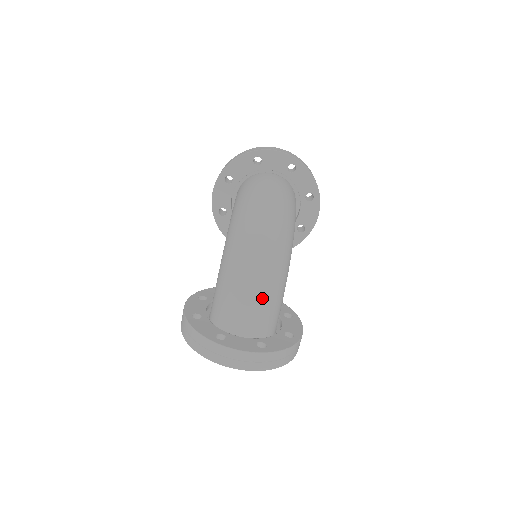
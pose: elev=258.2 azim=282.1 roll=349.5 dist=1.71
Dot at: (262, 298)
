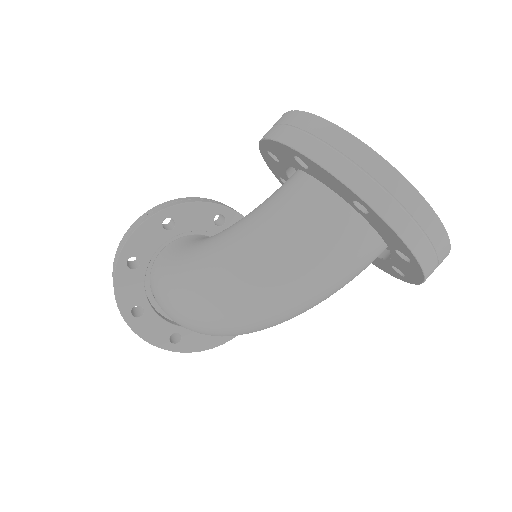
Dot at: occluded
